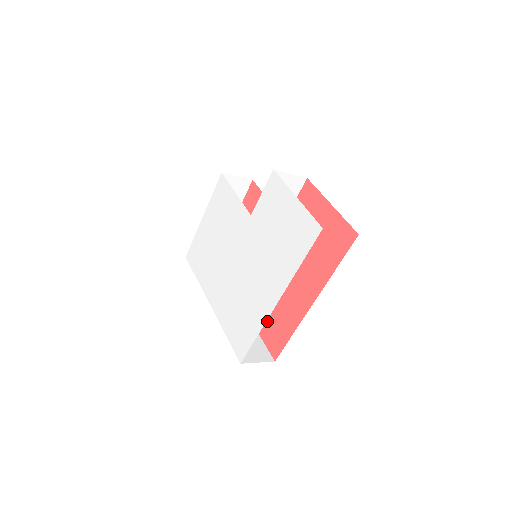
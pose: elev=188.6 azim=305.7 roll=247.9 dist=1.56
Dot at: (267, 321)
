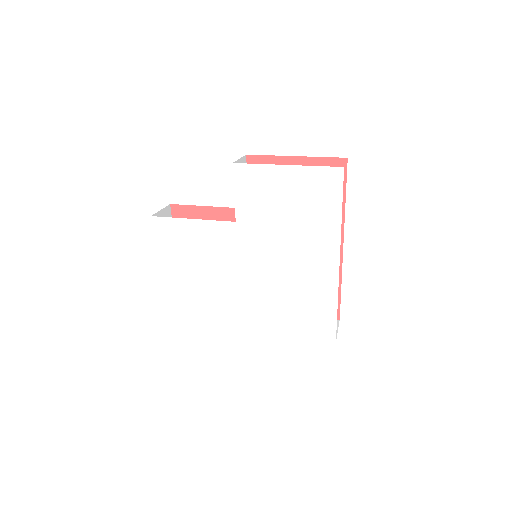
Dot at: occluded
